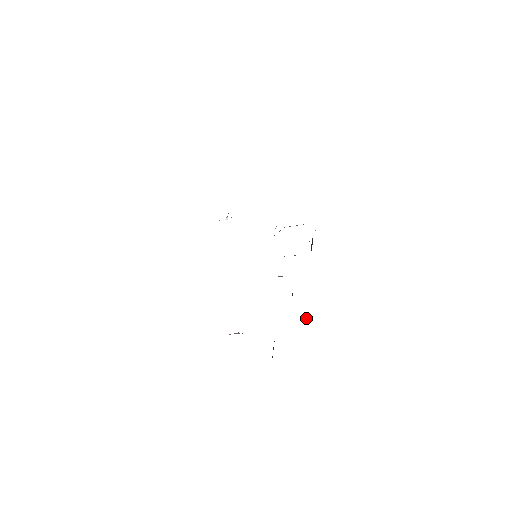
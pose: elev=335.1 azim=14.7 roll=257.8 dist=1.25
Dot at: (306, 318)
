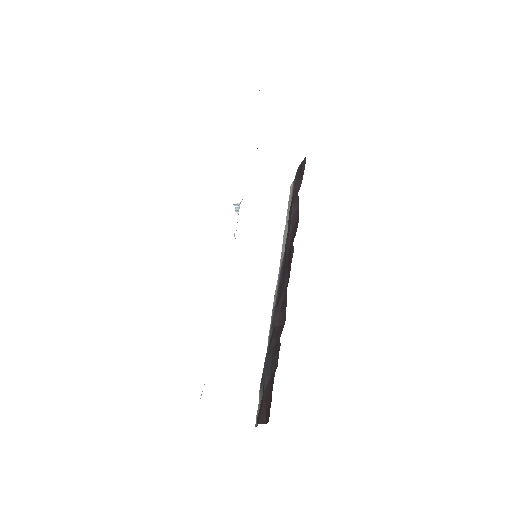
Dot at: (276, 295)
